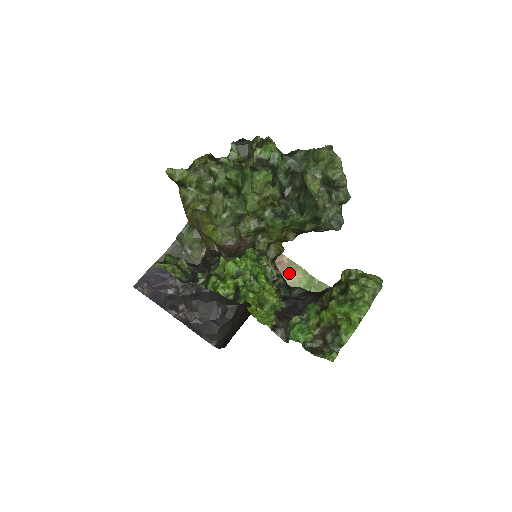
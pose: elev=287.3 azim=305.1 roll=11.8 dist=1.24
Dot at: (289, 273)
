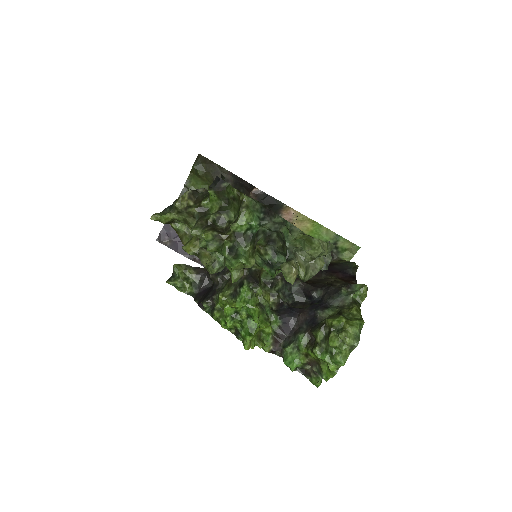
Dot at: (297, 223)
